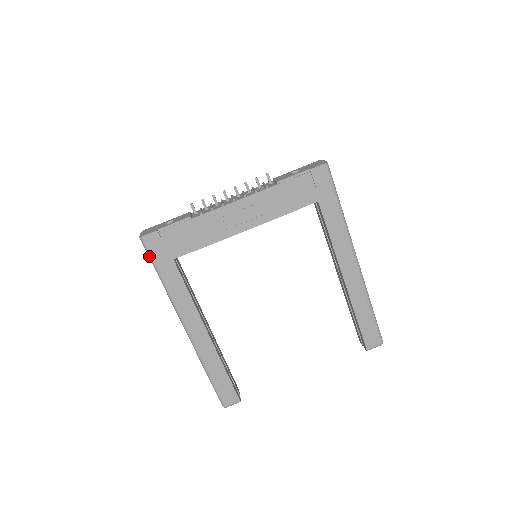
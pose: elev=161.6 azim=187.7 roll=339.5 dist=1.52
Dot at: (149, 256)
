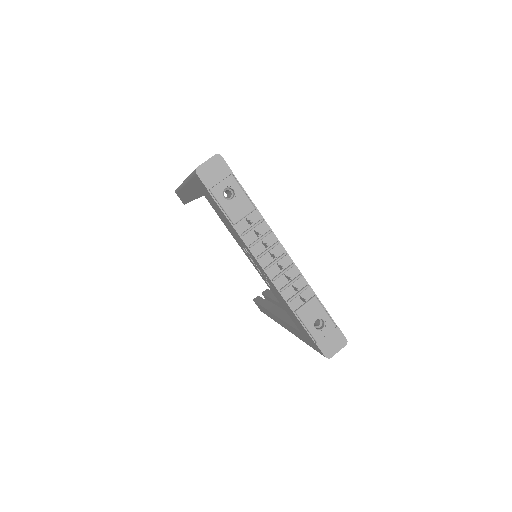
Dot at: (193, 172)
